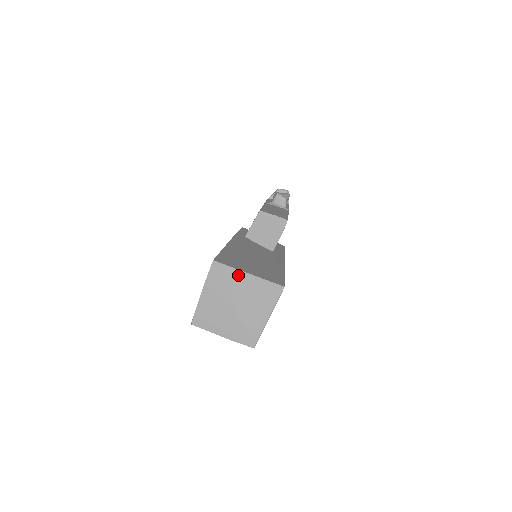
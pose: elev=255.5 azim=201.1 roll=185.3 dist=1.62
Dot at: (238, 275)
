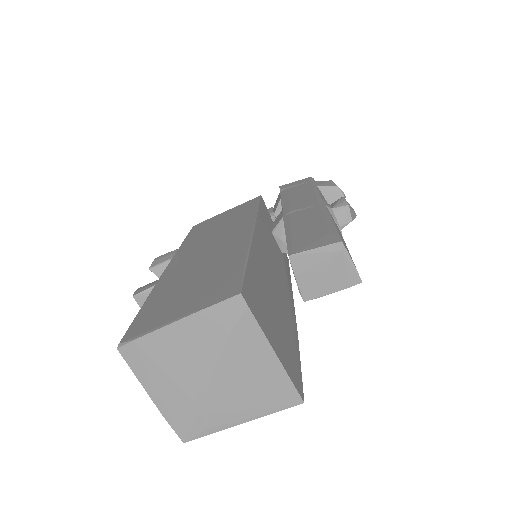
Dot at: (257, 342)
